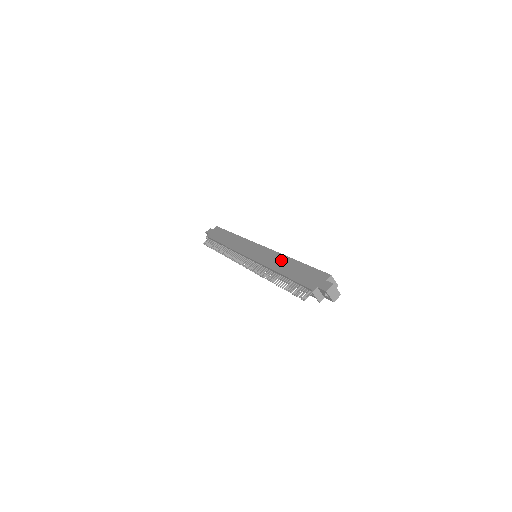
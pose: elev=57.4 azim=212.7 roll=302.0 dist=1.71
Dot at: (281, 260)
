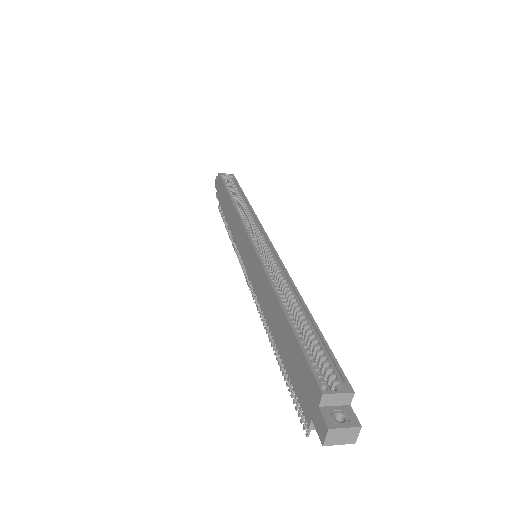
Dot at: (269, 298)
